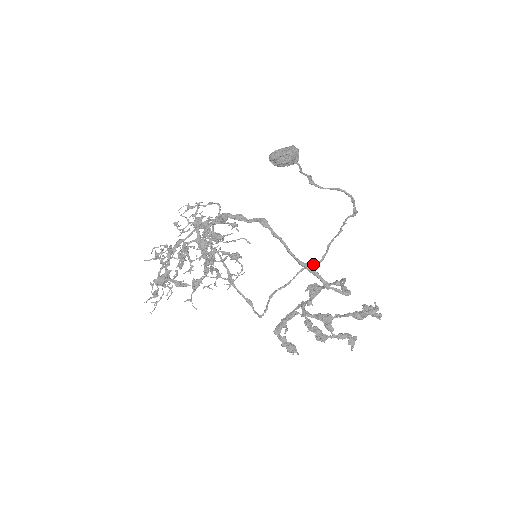
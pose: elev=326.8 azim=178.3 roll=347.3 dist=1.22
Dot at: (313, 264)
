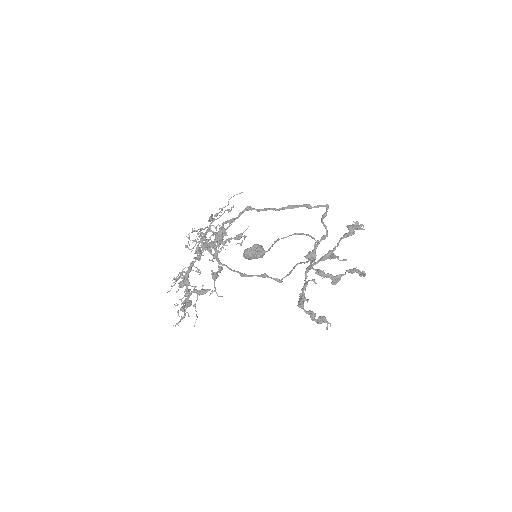
Dot at: (304, 262)
